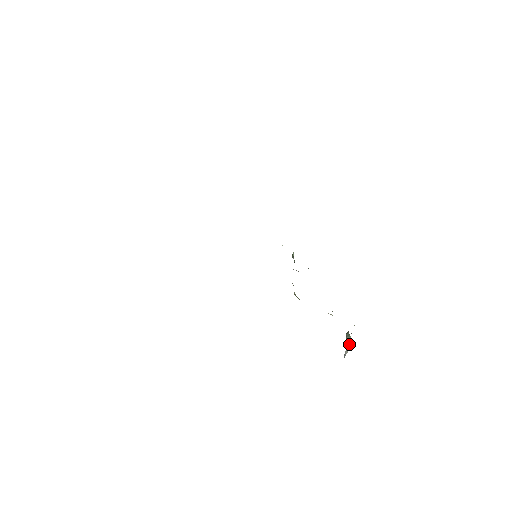
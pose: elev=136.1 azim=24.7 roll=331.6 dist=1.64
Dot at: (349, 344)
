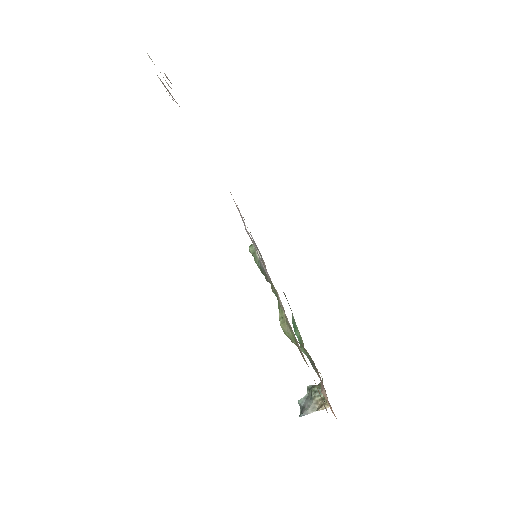
Dot at: (326, 408)
